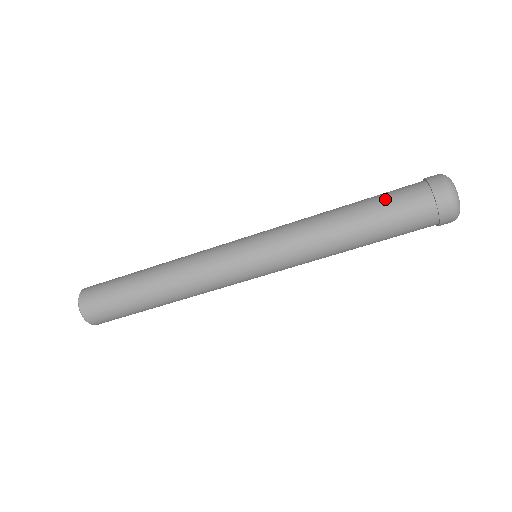
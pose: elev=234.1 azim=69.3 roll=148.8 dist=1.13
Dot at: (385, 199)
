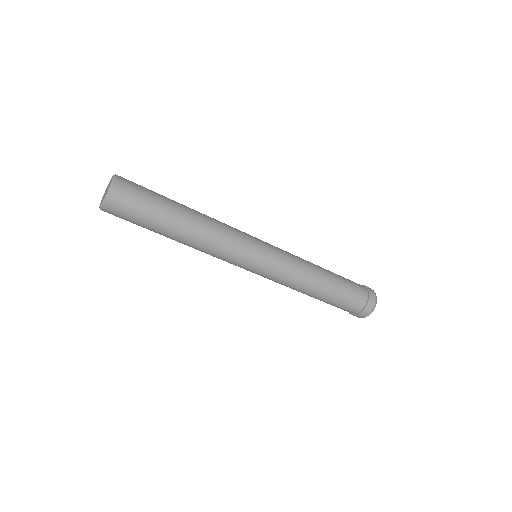
Dot at: (346, 290)
